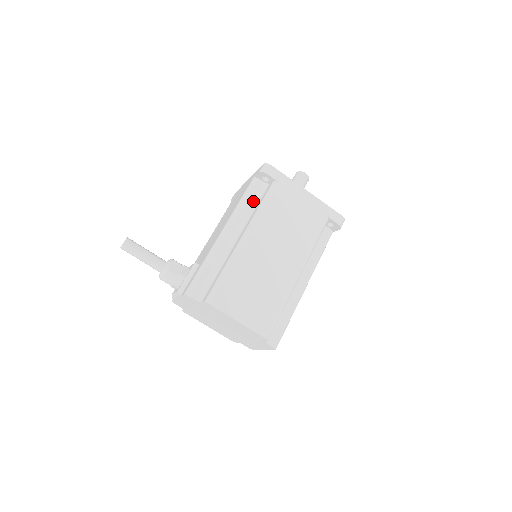
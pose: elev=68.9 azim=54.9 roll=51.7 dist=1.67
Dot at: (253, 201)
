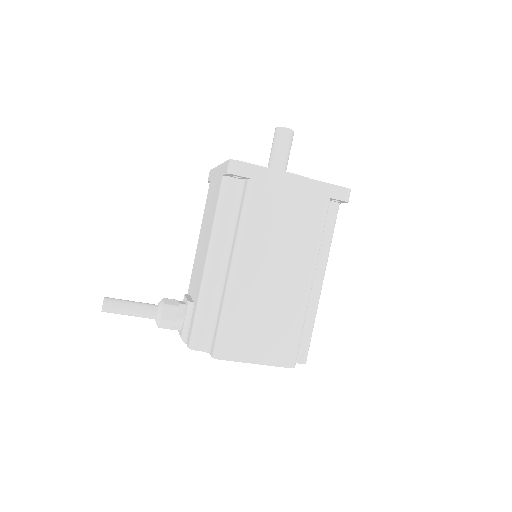
Dot at: (231, 209)
